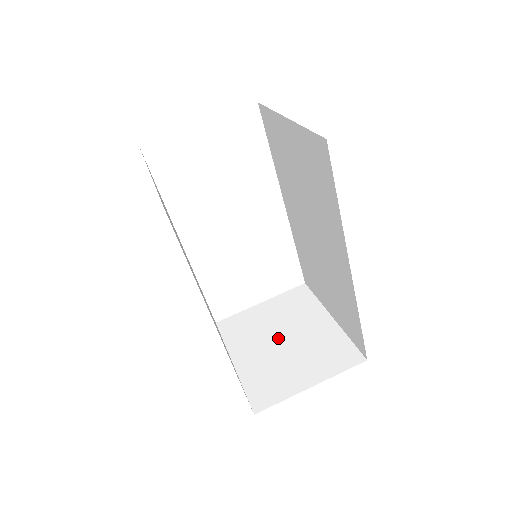
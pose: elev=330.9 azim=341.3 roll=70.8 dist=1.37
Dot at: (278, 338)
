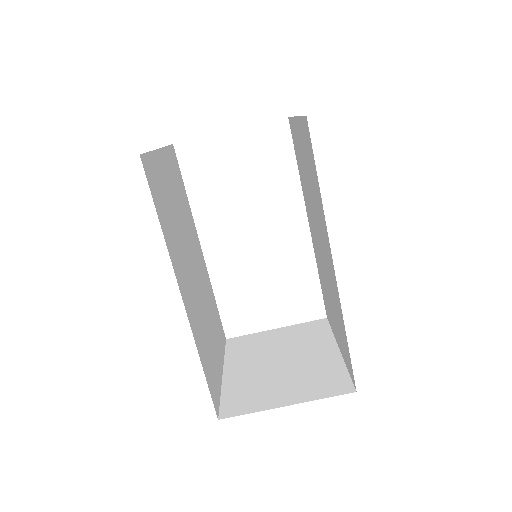
Dot at: (276, 359)
